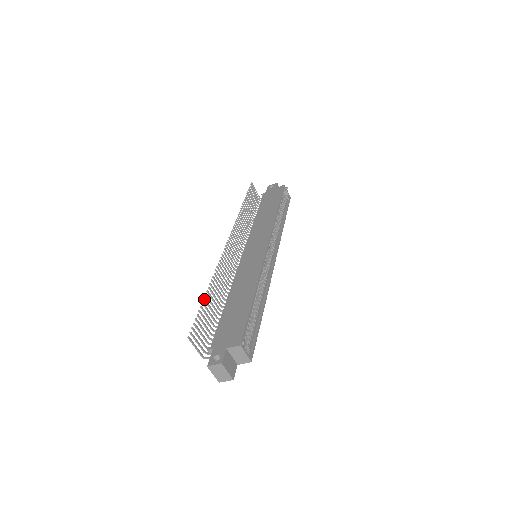
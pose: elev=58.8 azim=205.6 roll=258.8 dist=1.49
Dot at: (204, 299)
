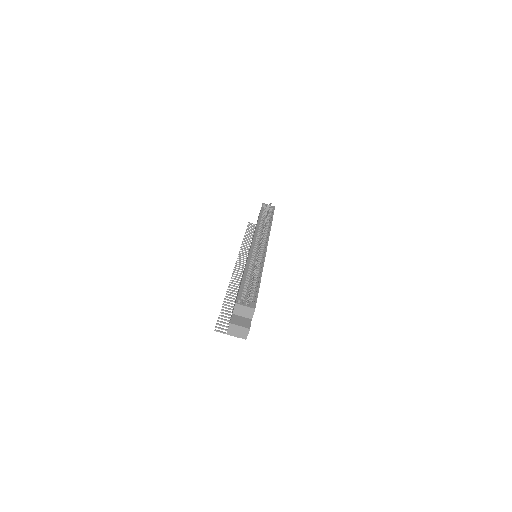
Dot at: (223, 304)
